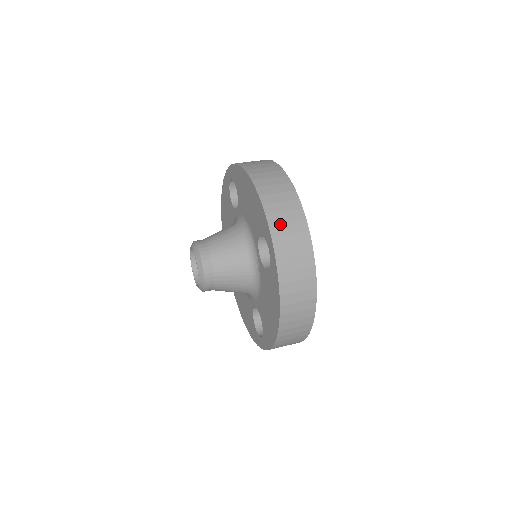
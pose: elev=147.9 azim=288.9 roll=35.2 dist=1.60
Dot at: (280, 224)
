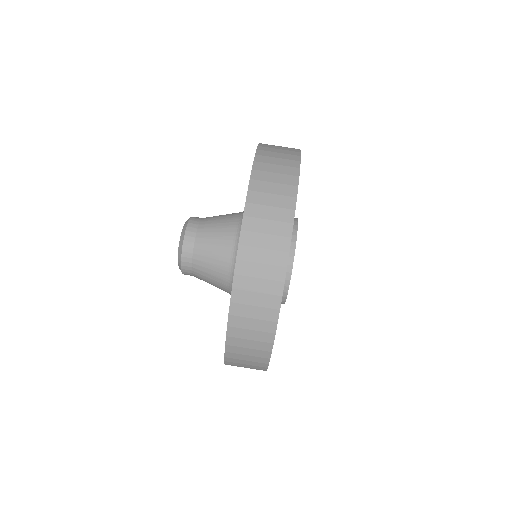
Dot at: (245, 304)
